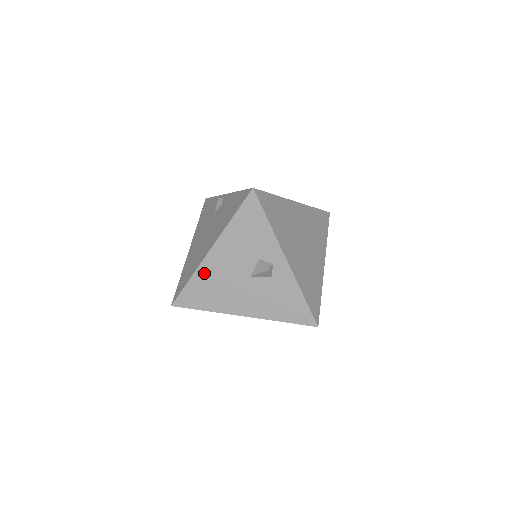
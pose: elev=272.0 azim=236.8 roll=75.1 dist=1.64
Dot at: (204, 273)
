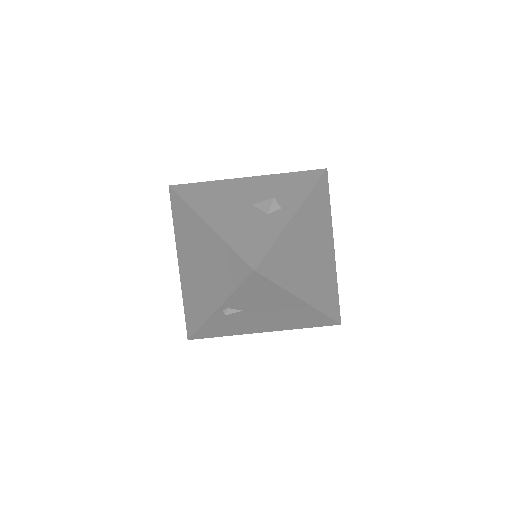
Dot at: (223, 184)
